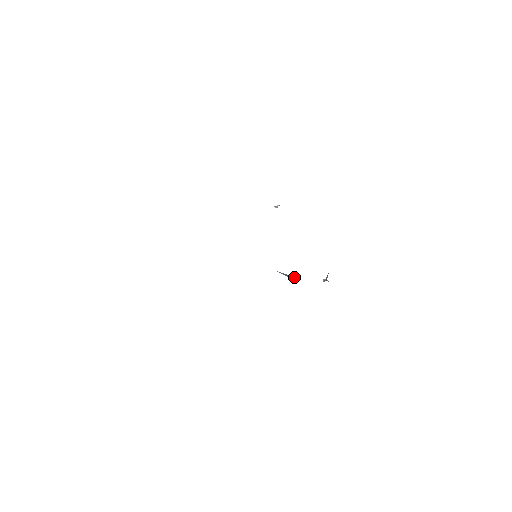
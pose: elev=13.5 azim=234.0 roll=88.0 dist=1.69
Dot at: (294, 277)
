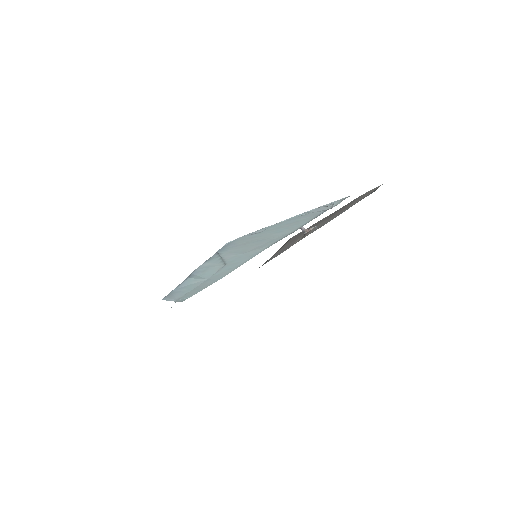
Dot at: occluded
